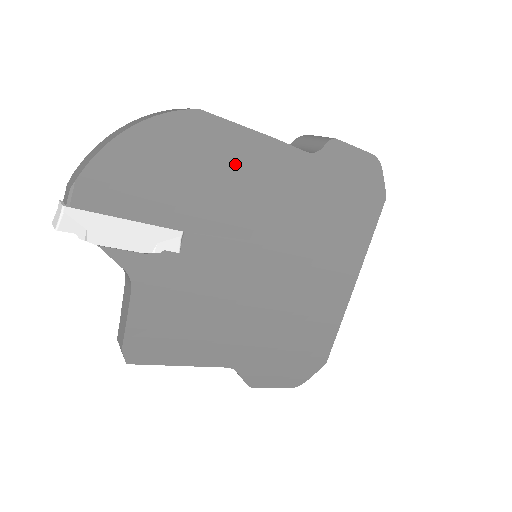
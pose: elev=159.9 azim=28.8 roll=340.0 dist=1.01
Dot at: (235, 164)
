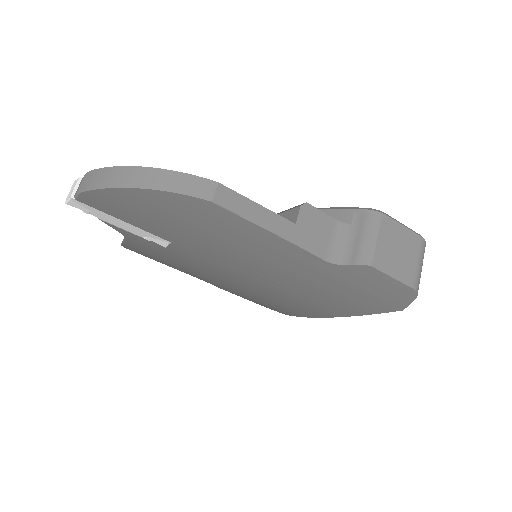
Dot at: (236, 239)
